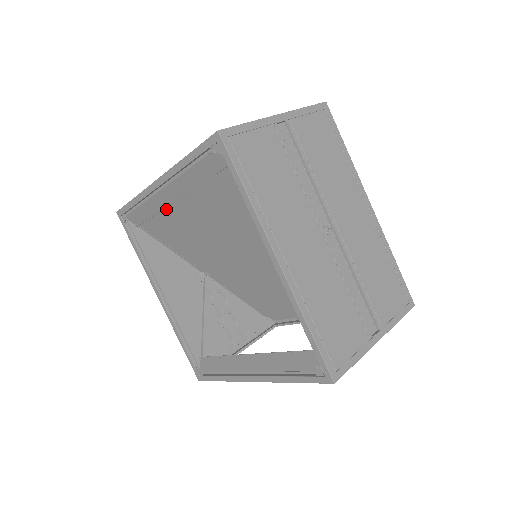
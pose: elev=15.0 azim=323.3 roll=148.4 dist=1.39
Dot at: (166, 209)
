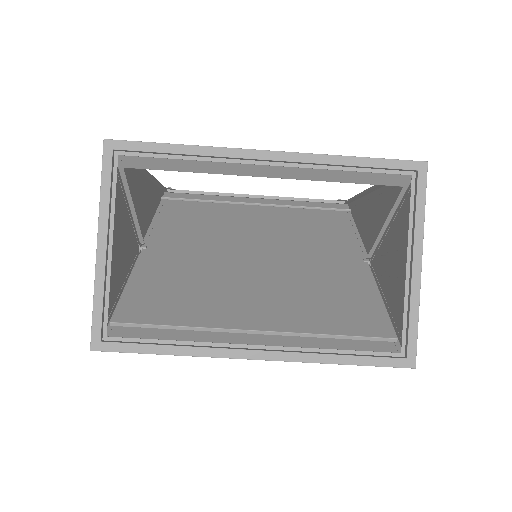
Dot at: (226, 205)
